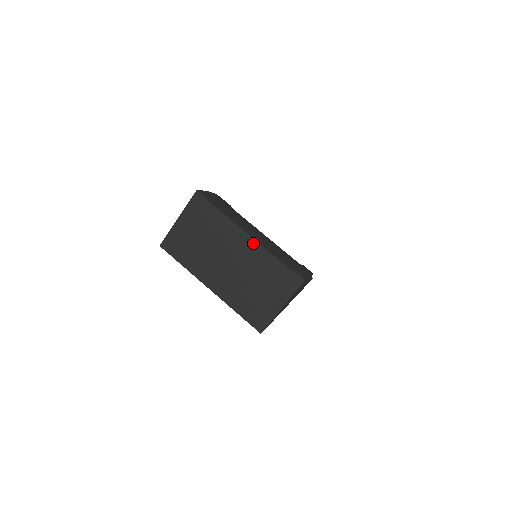
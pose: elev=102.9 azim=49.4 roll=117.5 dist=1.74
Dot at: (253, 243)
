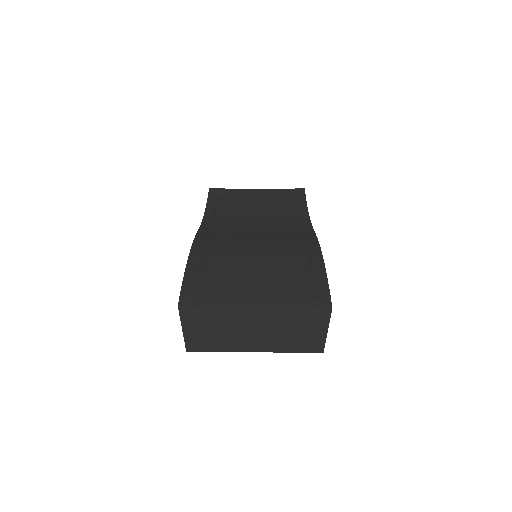
Dot at: (264, 311)
